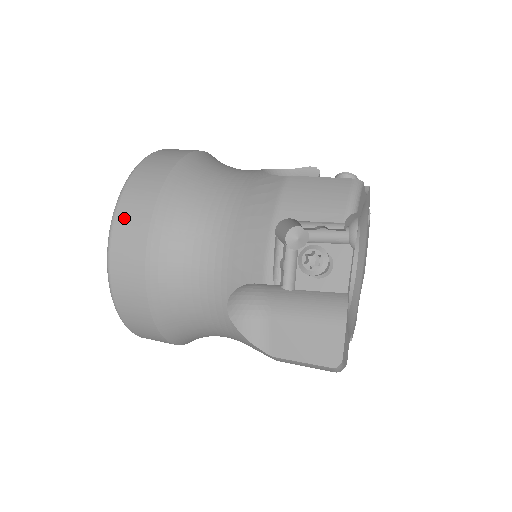
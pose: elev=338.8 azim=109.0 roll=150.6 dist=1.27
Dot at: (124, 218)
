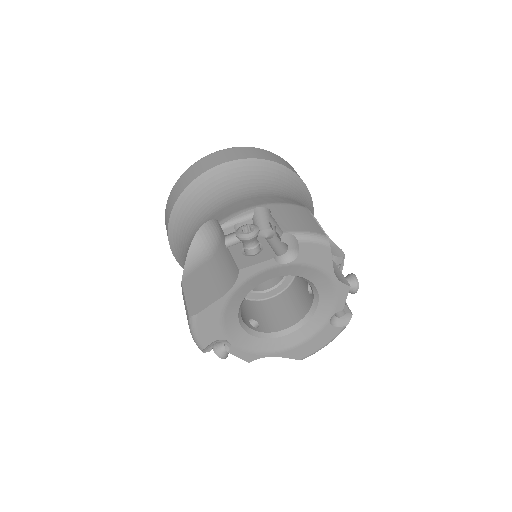
Dot at: (226, 152)
